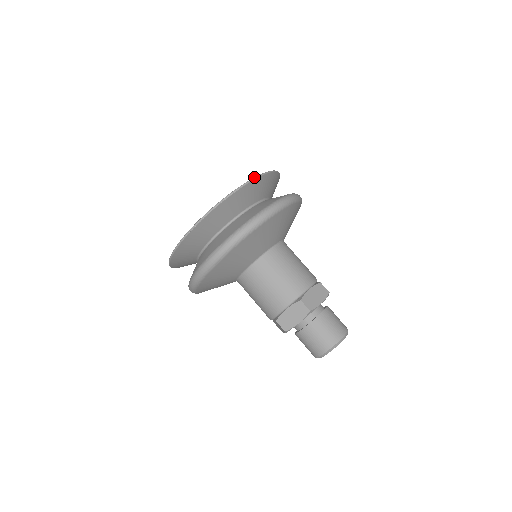
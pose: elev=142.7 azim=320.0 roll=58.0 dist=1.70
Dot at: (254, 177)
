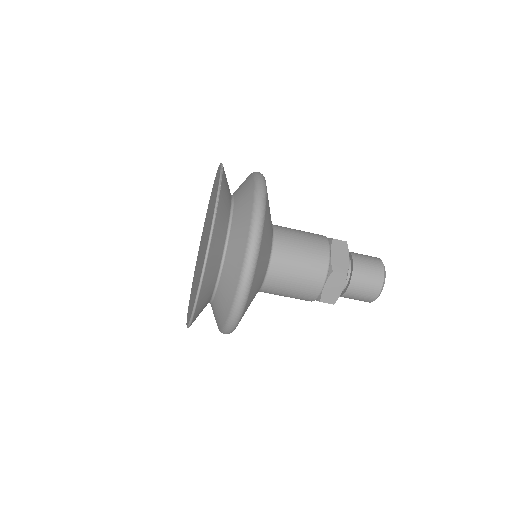
Dot at: occluded
